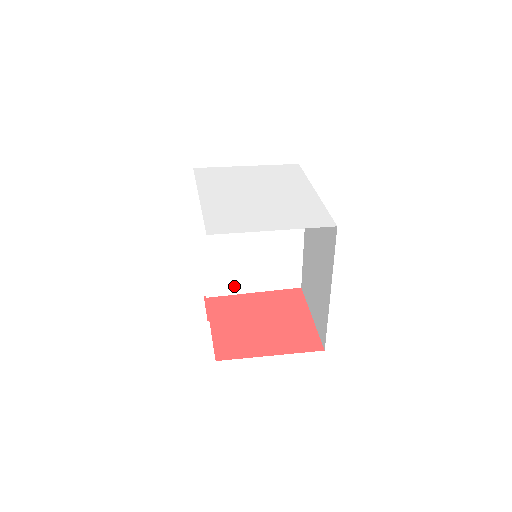
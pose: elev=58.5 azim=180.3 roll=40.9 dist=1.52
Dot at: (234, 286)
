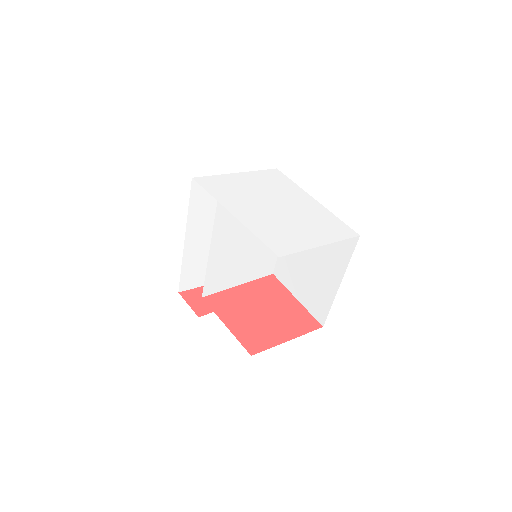
Dot at: (226, 283)
